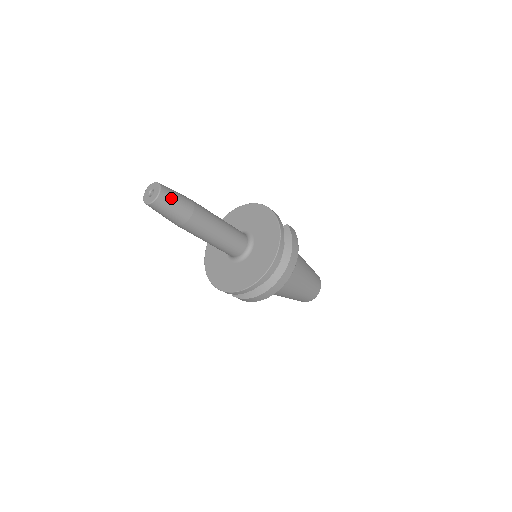
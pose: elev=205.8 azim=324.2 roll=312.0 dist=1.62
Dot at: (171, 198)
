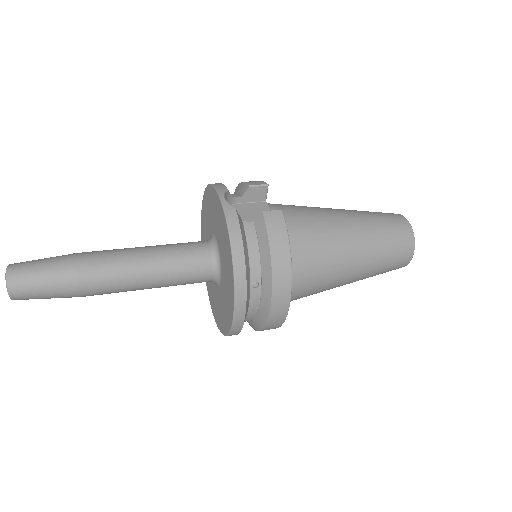
Dot at: (30, 283)
